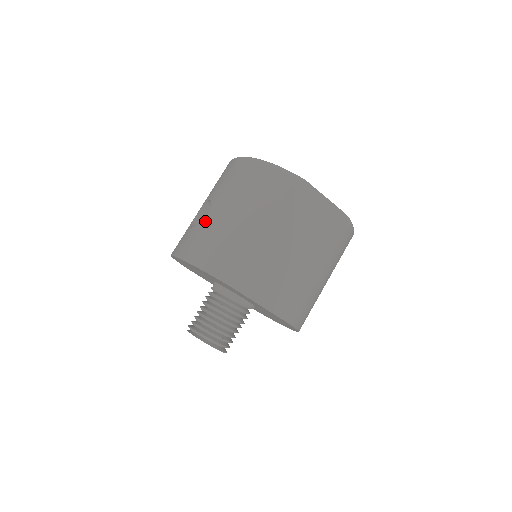
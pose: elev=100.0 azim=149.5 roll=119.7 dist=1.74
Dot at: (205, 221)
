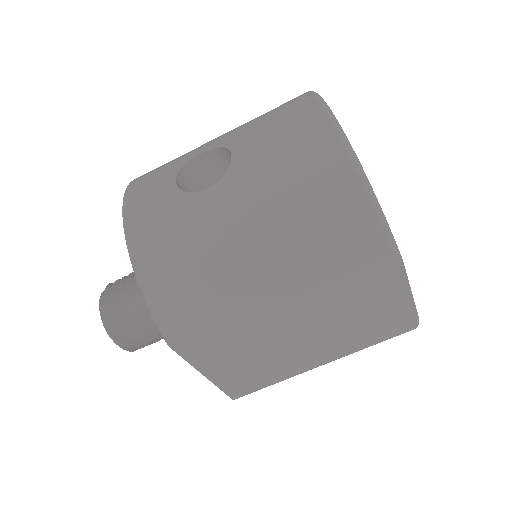
Dot at: (198, 199)
